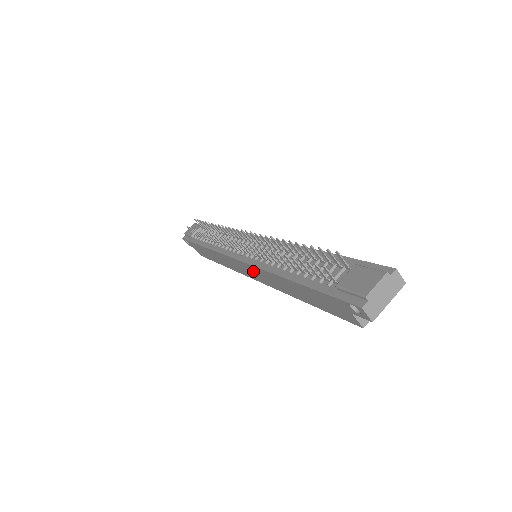
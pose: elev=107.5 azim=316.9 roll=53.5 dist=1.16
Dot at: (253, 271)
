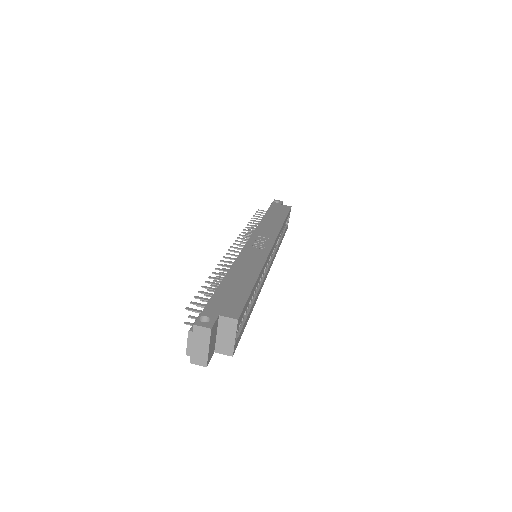
Dot at: occluded
